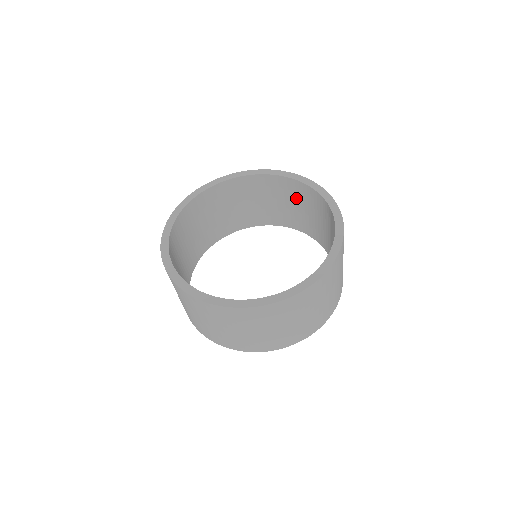
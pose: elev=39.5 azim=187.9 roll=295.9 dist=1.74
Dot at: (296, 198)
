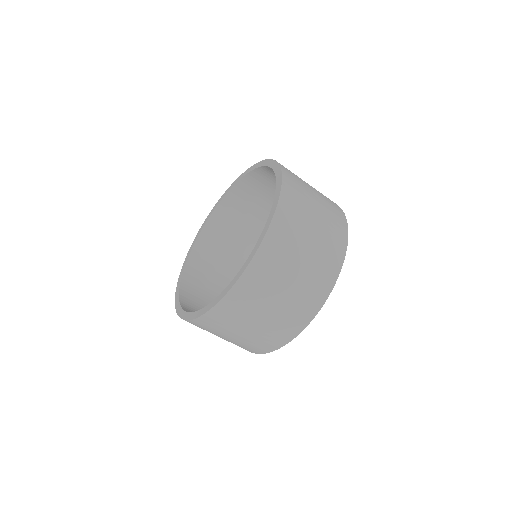
Dot at: occluded
